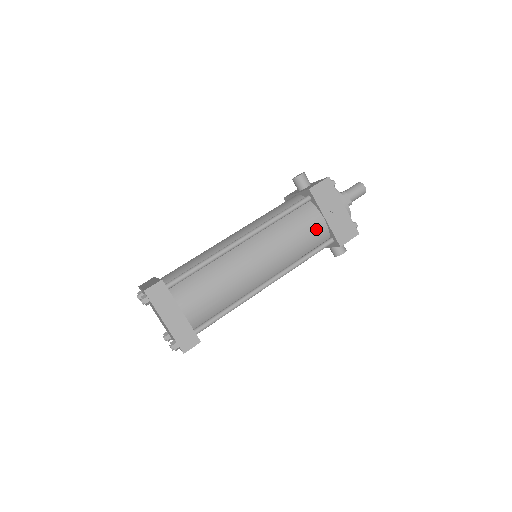
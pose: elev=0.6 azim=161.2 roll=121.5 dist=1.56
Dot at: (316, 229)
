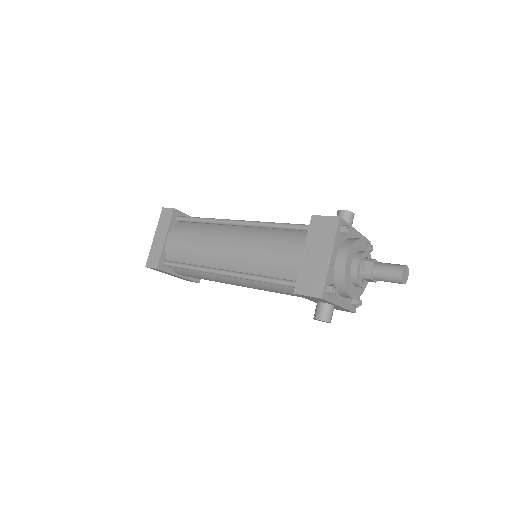
Dot at: (289, 258)
